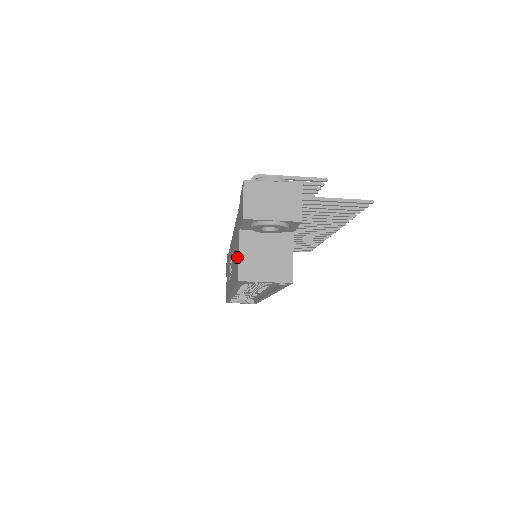
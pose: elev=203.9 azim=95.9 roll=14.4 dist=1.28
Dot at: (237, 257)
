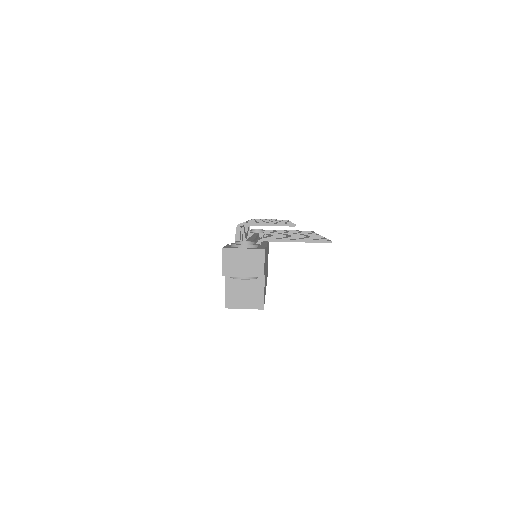
Dot at: occluded
